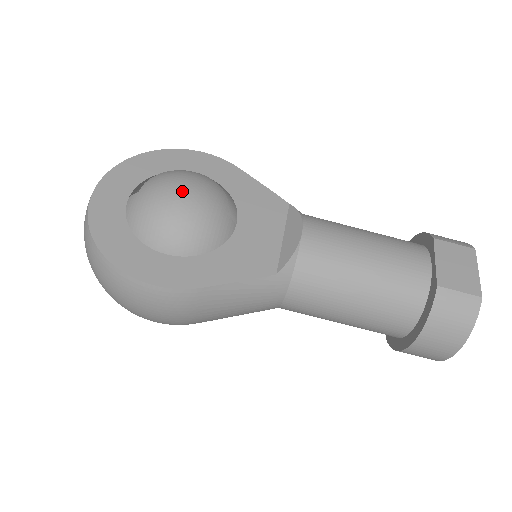
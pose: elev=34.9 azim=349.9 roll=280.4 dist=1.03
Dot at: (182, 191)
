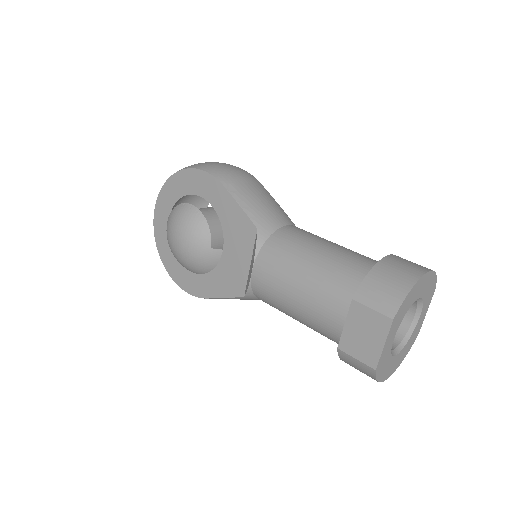
Dot at: (177, 238)
